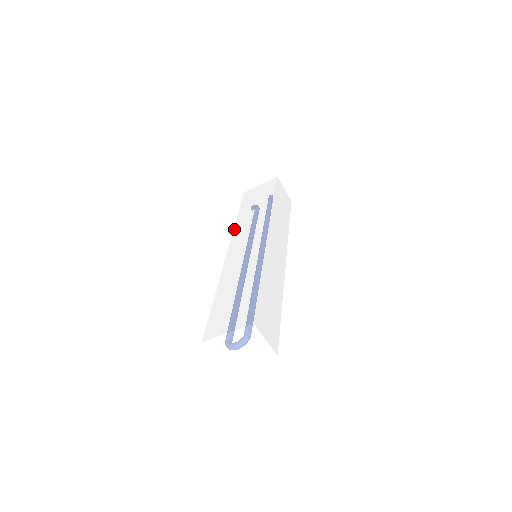
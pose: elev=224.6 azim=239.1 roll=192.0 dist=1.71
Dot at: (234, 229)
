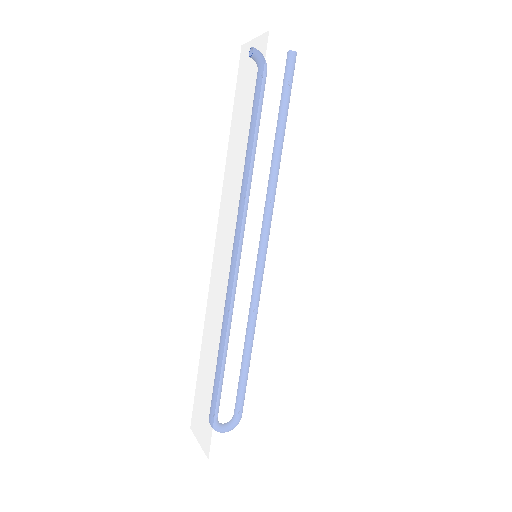
Dot at: (248, 194)
